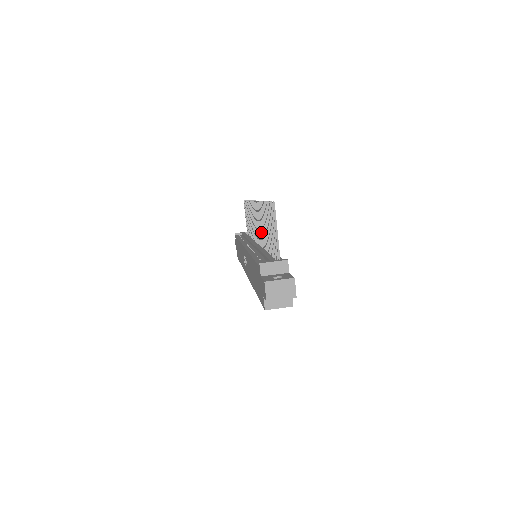
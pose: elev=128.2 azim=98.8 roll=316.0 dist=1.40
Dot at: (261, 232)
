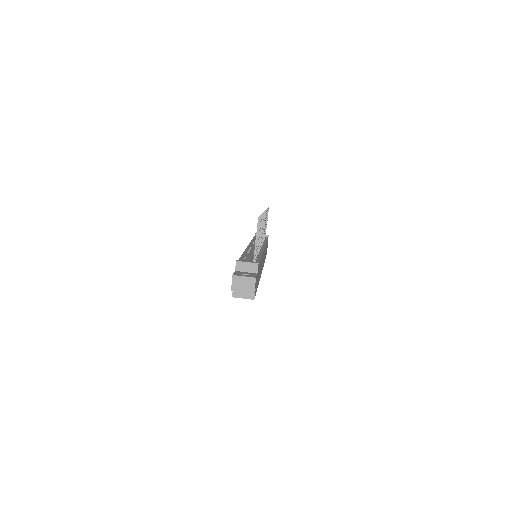
Dot at: occluded
